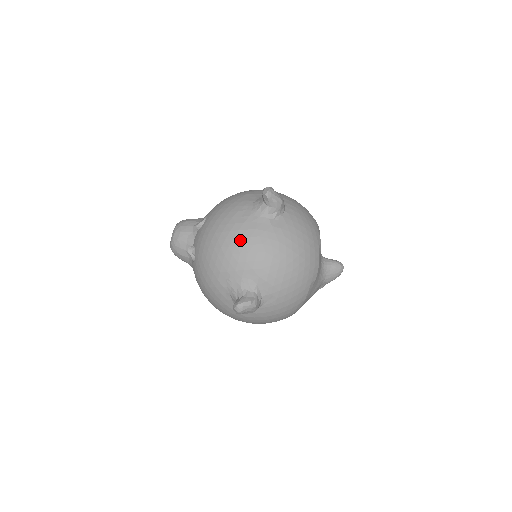
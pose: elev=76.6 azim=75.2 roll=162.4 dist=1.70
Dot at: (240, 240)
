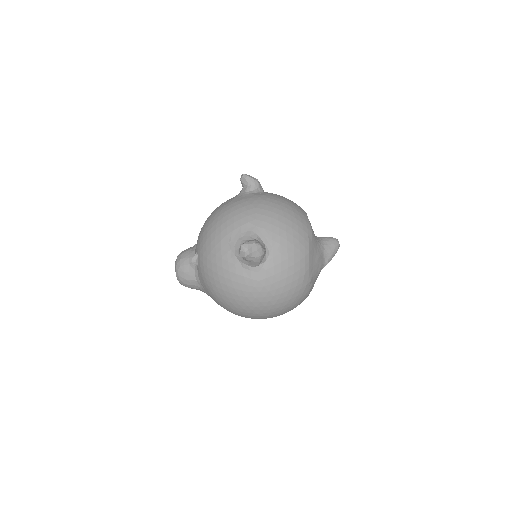
Dot at: (231, 209)
